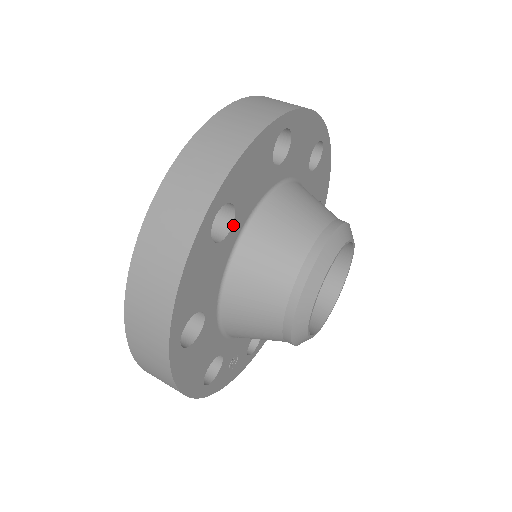
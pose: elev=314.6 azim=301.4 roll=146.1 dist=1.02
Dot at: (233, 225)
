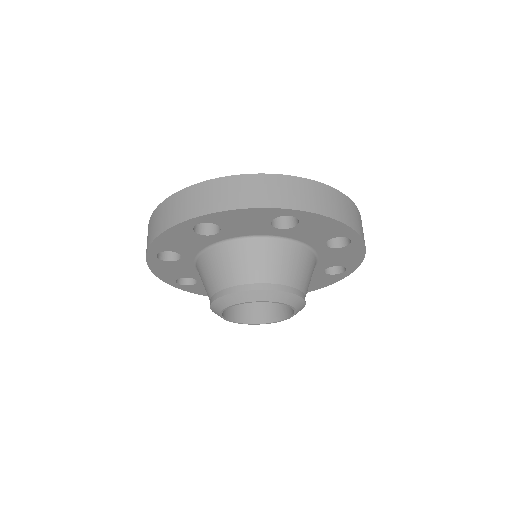
Dot at: (182, 256)
